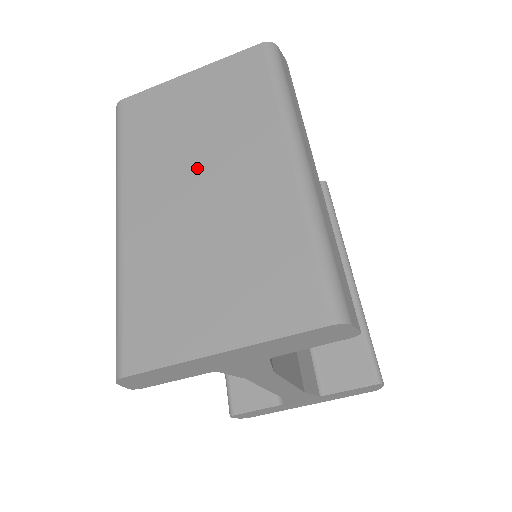
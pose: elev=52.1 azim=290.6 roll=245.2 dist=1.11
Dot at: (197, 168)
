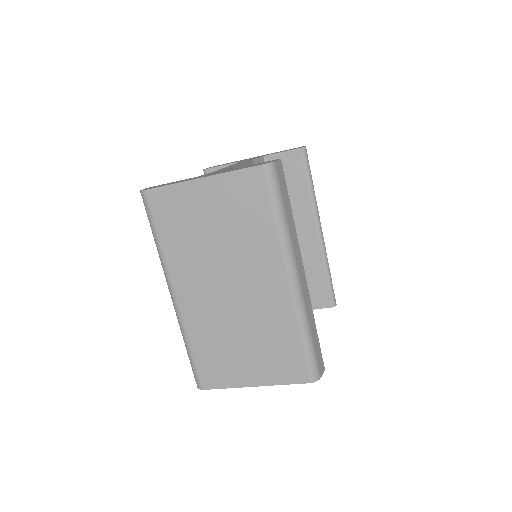
Dot at: (223, 274)
